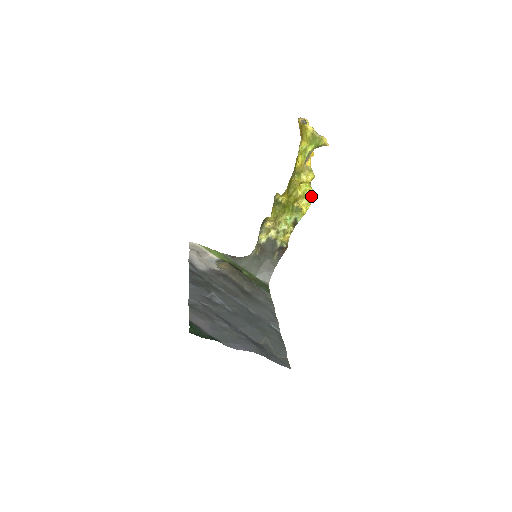
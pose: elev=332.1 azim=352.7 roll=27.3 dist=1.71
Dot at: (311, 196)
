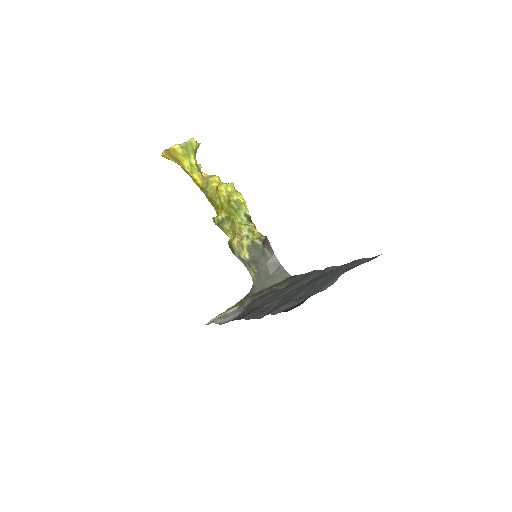
Dot at: (234, 189)
